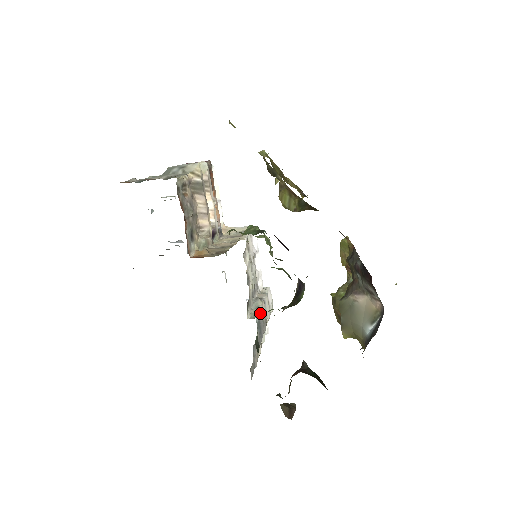
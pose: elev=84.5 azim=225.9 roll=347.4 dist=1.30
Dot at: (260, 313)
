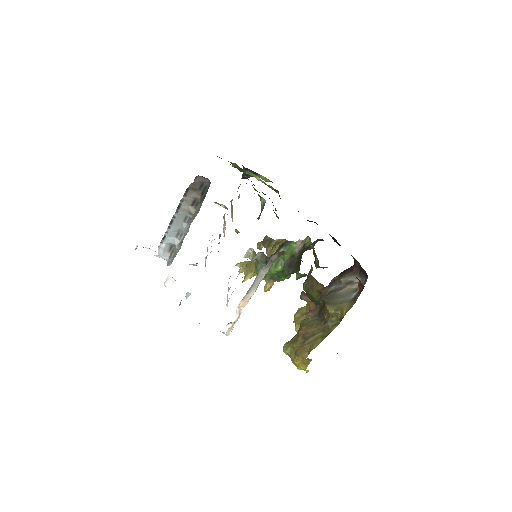
Dot at: occluded
